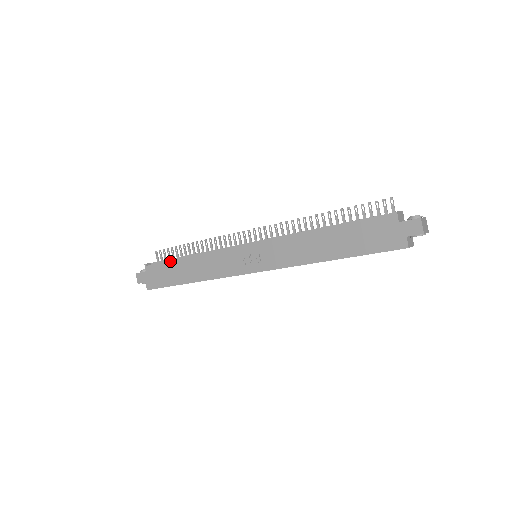
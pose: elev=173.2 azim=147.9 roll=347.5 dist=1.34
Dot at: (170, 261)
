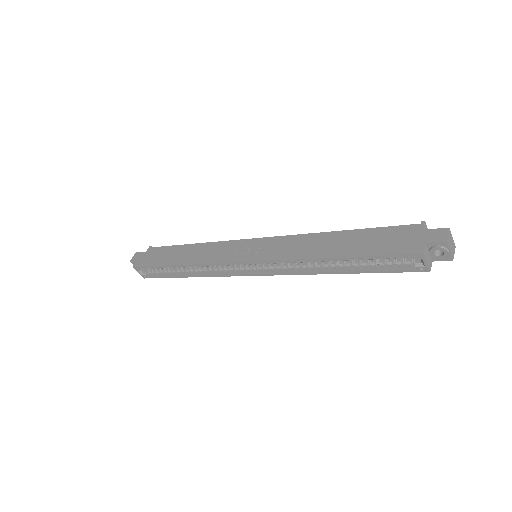
Dot at: (174, 245)
